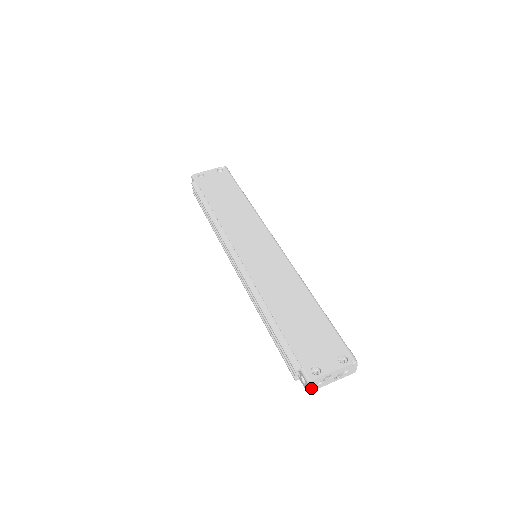
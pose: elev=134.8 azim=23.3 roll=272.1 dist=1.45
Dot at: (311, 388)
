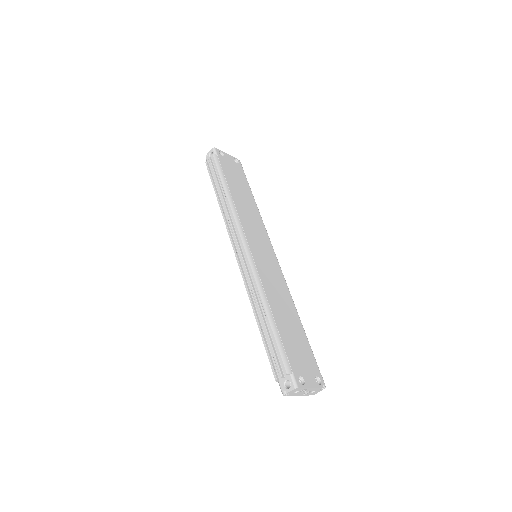
Dot at: (289, 393)
